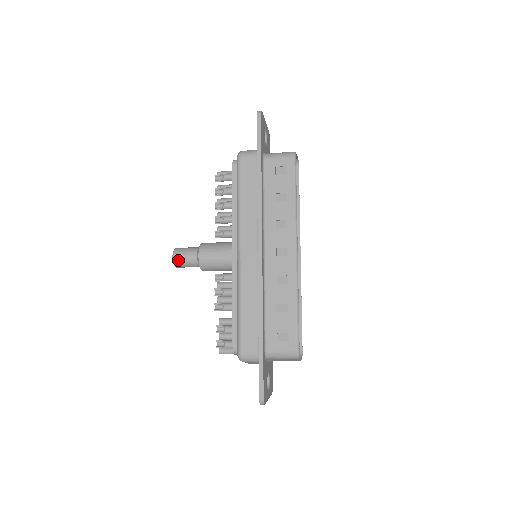
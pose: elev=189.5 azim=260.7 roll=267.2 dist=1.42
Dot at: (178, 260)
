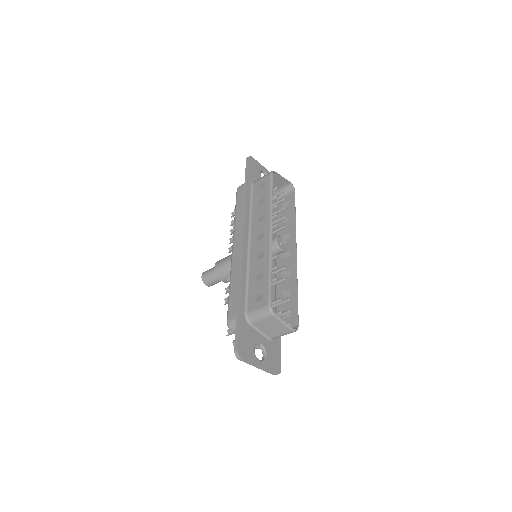
Dot at: (204, 277)
